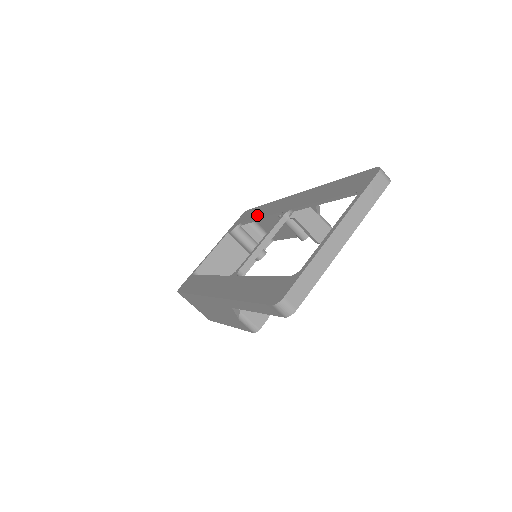
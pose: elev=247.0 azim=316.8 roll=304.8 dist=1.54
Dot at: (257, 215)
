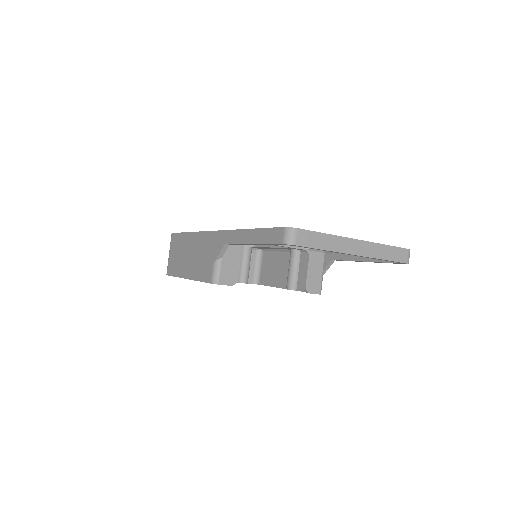
Dot at: occluded
